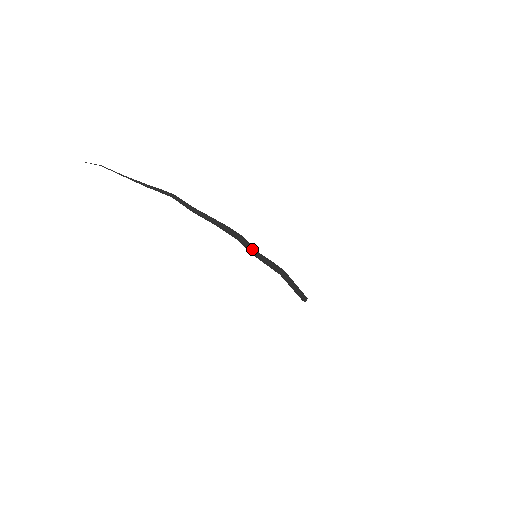
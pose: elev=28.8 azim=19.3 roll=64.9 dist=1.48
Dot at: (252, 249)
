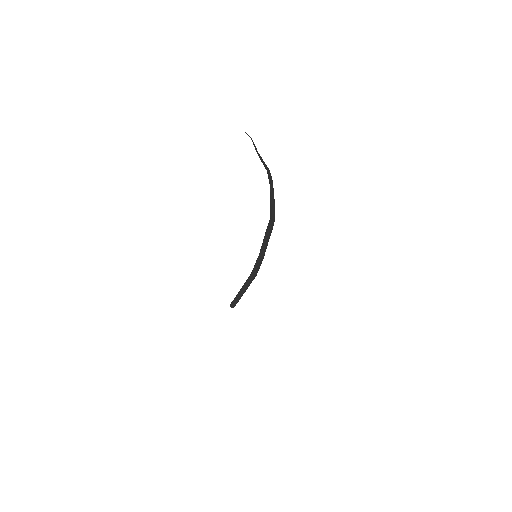
Dot at: occluded
